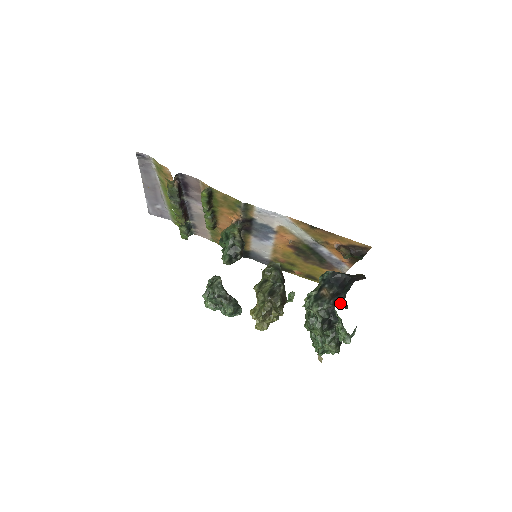
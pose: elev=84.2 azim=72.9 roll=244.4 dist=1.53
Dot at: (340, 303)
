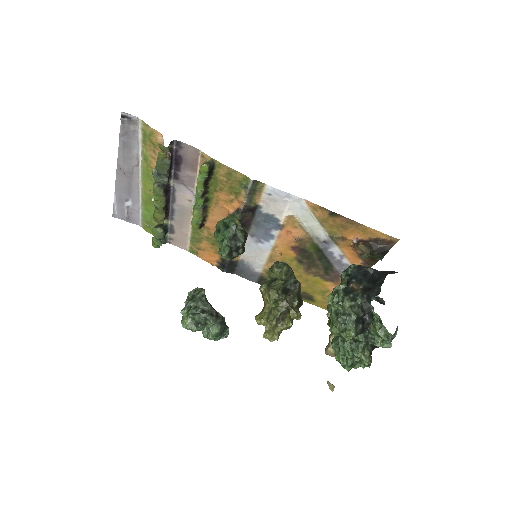
Dot at: (375, 298)
